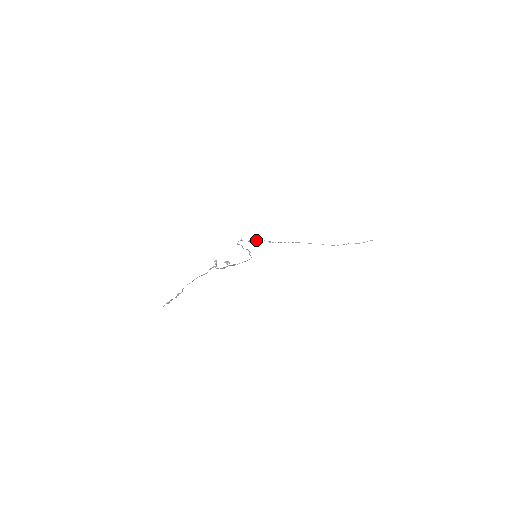
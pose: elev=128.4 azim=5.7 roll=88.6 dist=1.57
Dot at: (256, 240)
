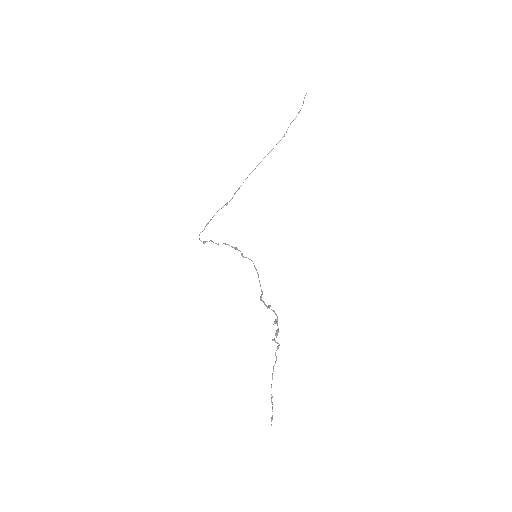
Dot at: occluded
